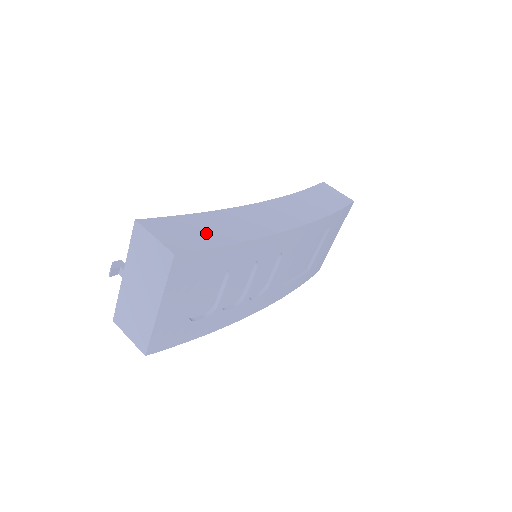
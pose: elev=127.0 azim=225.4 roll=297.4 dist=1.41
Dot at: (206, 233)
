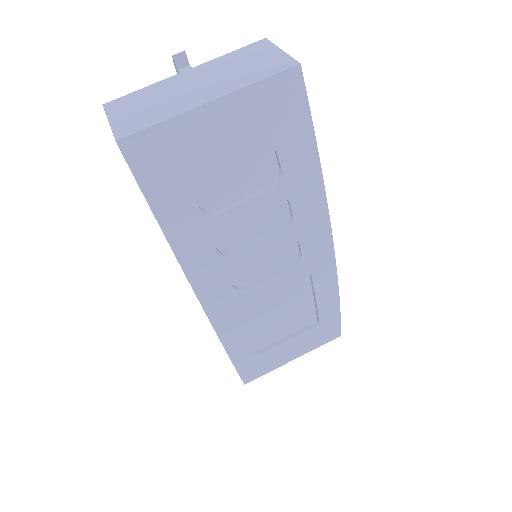
Dot at: occluded
